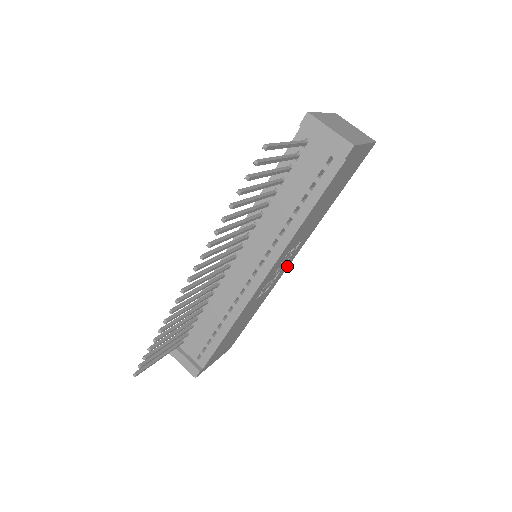
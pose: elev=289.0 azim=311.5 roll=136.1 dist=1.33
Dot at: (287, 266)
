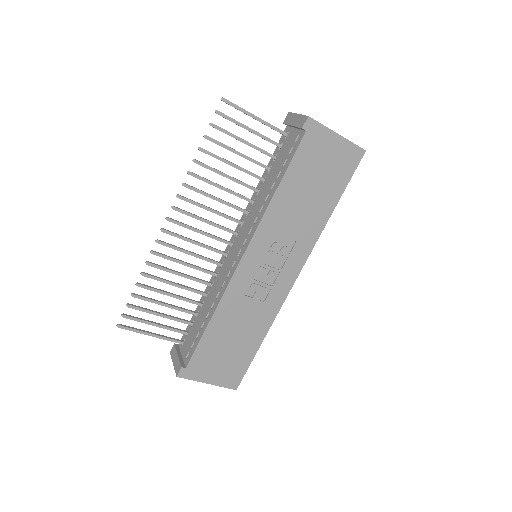
Dot at: (291, 282)
